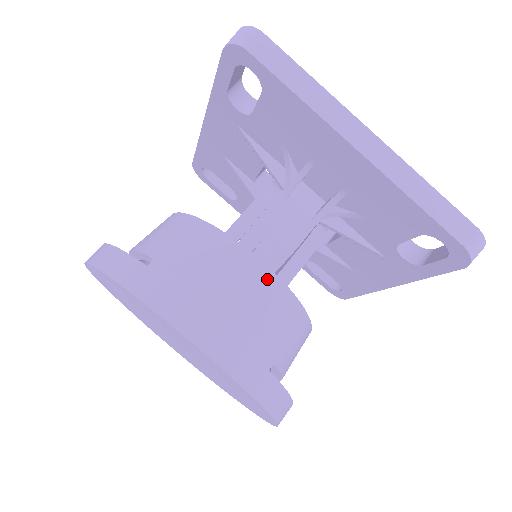
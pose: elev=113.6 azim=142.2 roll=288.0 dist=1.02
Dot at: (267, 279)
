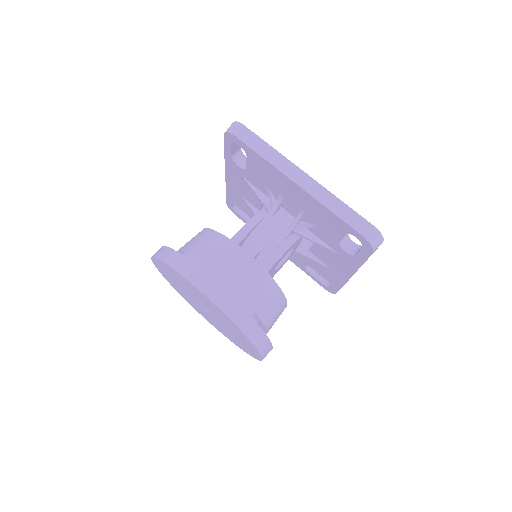
Dot at: (248, 261)
